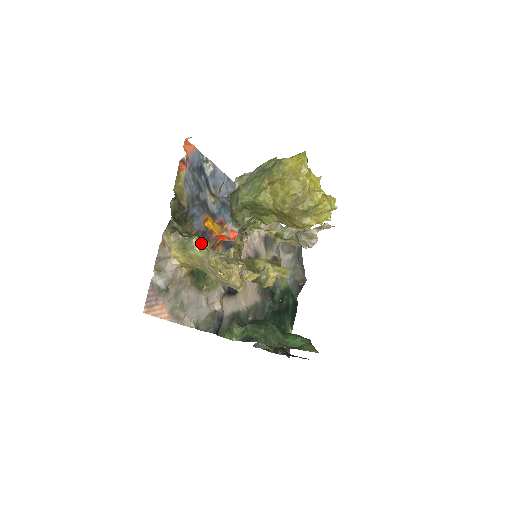
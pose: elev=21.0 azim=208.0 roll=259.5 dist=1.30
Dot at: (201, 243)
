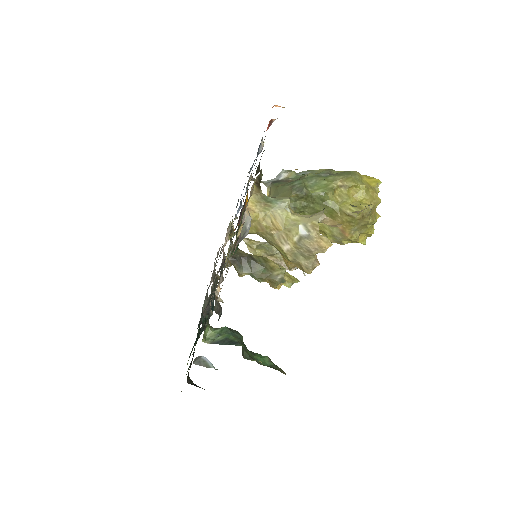
Dot at: (290, 207)
